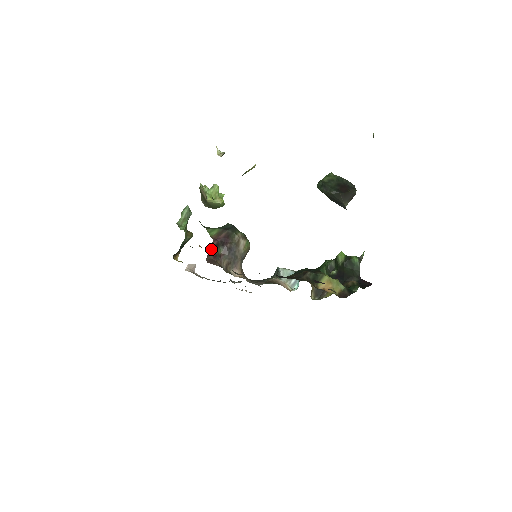
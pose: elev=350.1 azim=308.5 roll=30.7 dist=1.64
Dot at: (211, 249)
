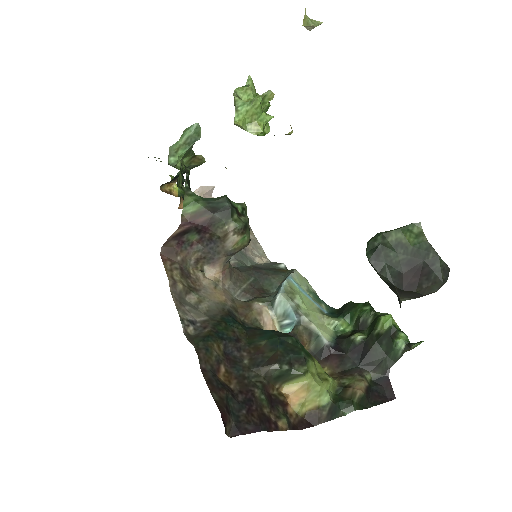
Dot at: (175, 234)
